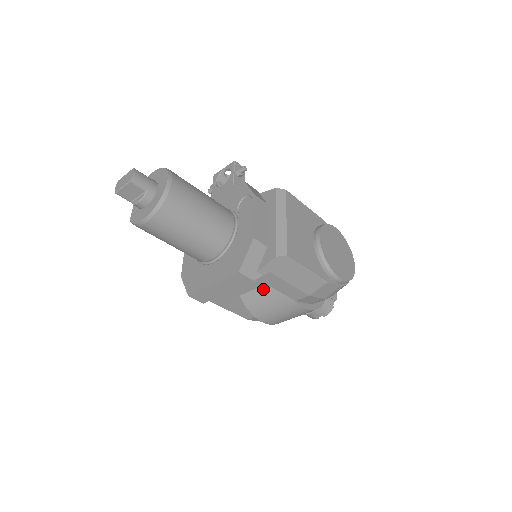
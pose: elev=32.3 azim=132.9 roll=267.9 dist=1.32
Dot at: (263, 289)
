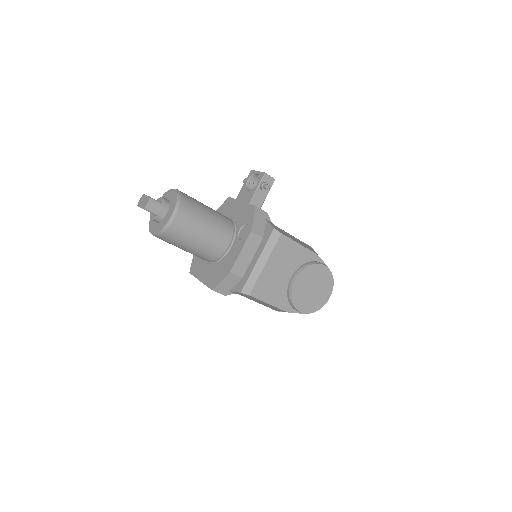
Dot at: occluded
